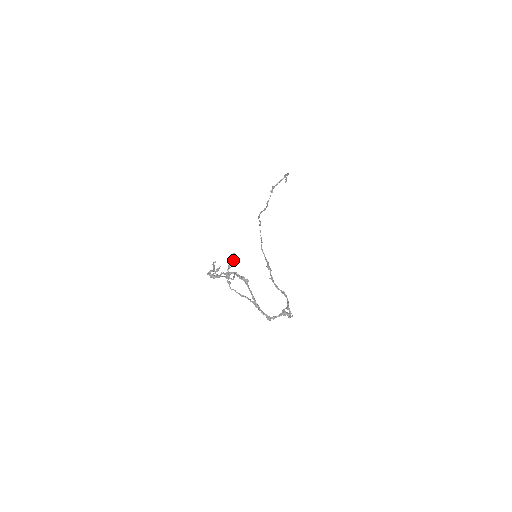
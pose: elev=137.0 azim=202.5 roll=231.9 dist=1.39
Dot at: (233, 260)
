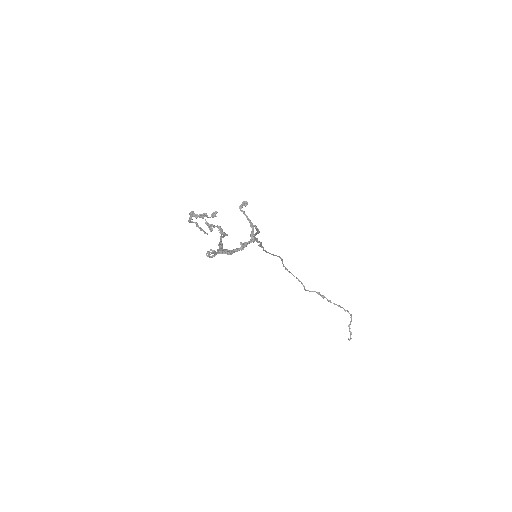
Dot at: (228, 250)
